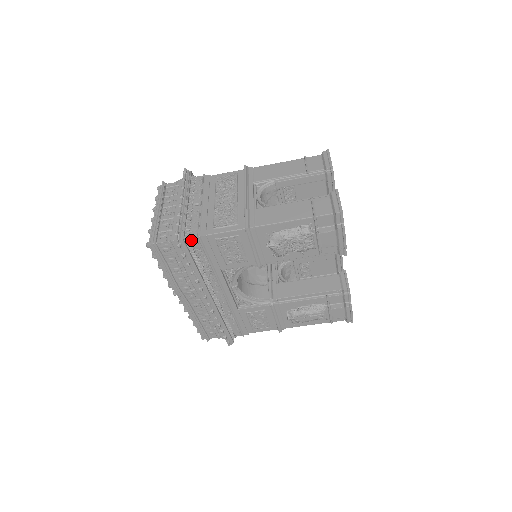
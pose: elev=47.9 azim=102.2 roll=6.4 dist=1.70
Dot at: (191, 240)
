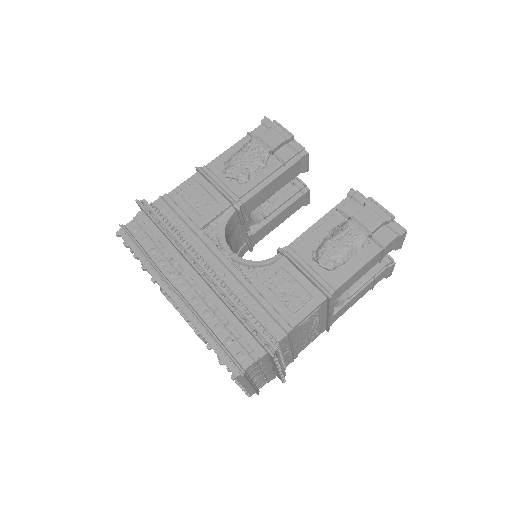
Dot at: (154, 204)
